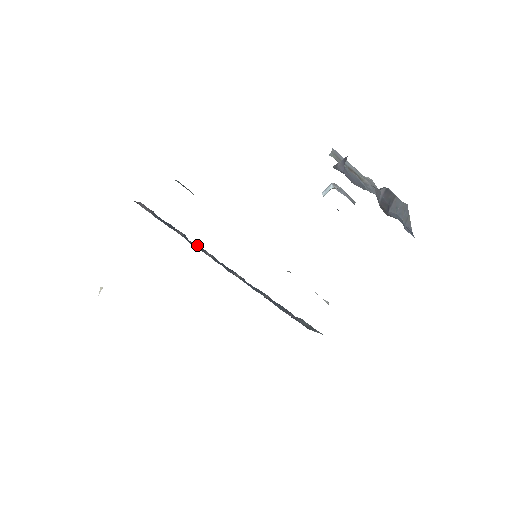
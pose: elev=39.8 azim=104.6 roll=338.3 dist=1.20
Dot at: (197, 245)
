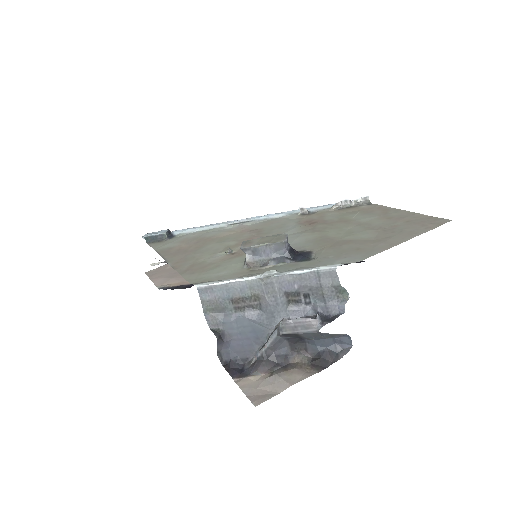
Dot at: occluded
